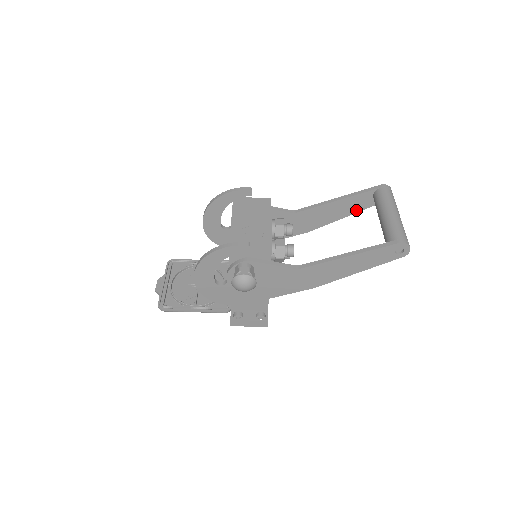
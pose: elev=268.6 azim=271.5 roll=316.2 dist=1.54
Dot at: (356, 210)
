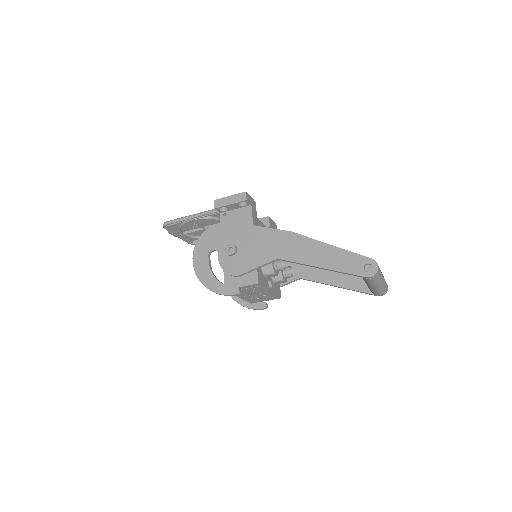
Dot at: (341, 253)
